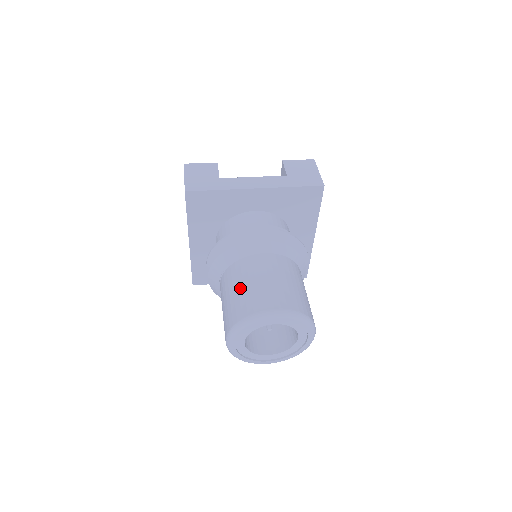
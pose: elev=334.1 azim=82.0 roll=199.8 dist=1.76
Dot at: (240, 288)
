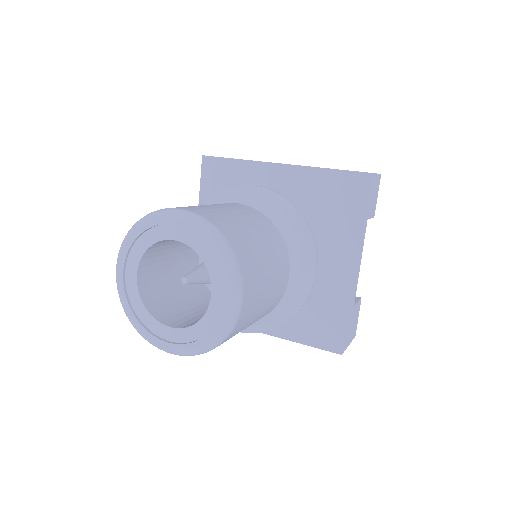
Dot at: occluded
